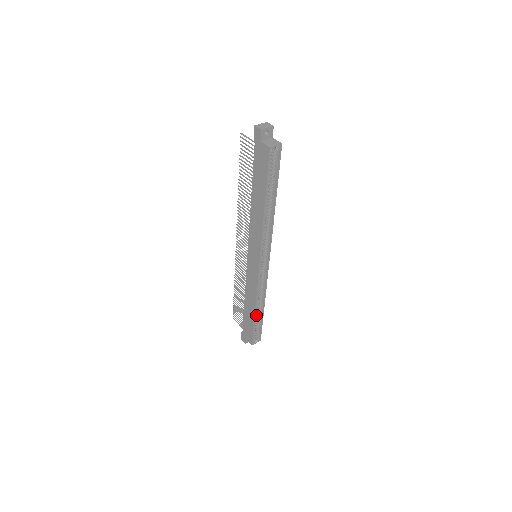
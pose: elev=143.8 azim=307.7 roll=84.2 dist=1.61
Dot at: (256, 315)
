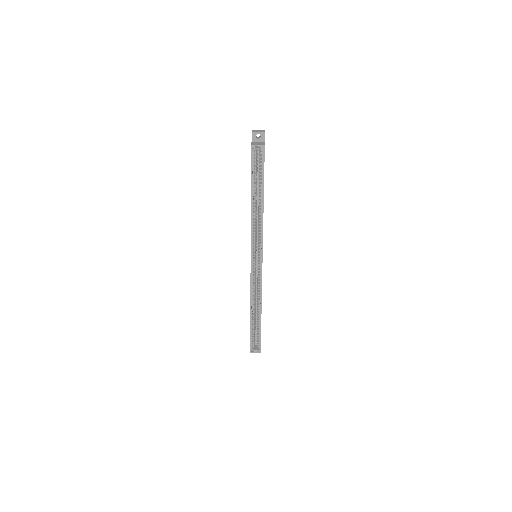
Dot at: (254, 319)
